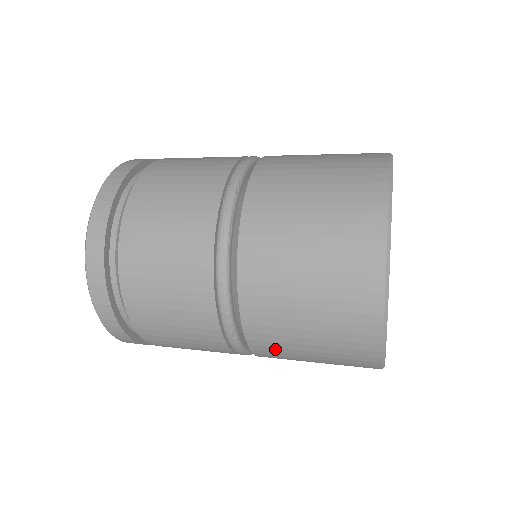
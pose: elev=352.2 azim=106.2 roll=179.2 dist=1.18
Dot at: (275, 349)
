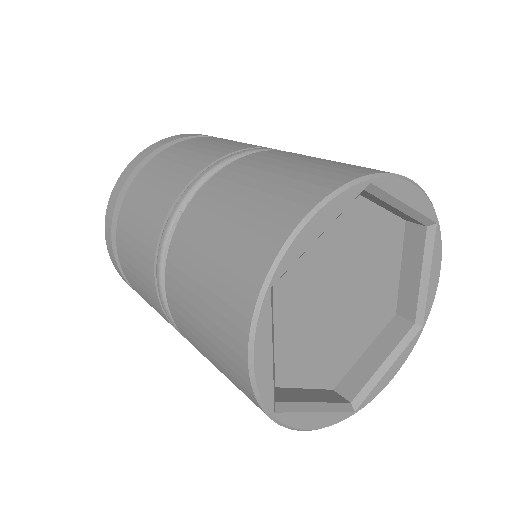
Dot at: occluded
